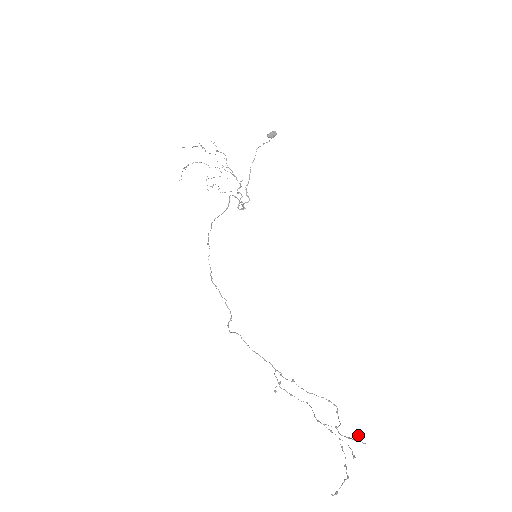
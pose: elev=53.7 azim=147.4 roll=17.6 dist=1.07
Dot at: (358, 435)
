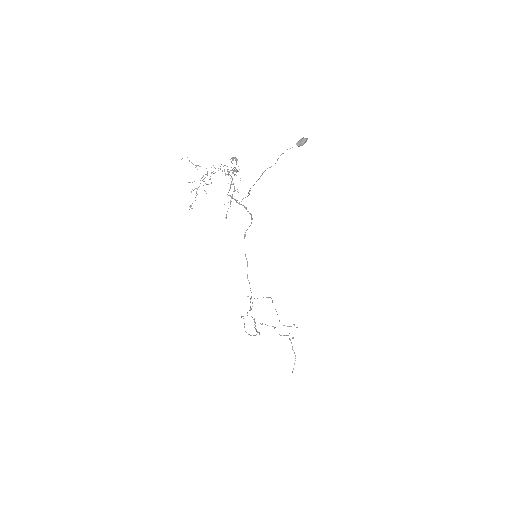
Dot at: (294, 325)
